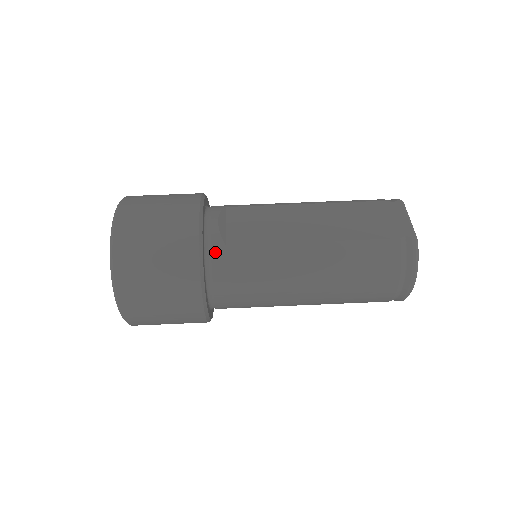
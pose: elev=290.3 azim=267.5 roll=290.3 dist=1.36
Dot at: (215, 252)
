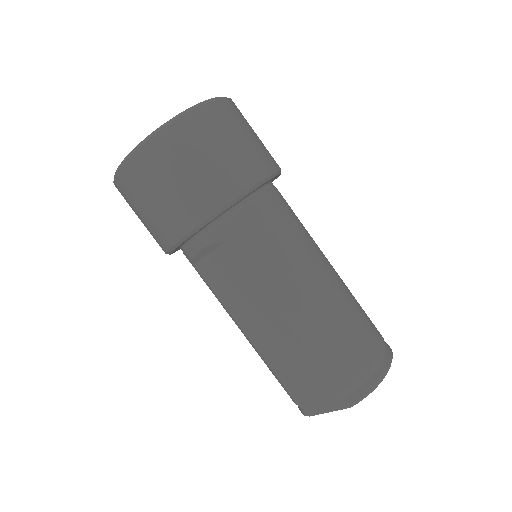
Dot at: (186, 257)
